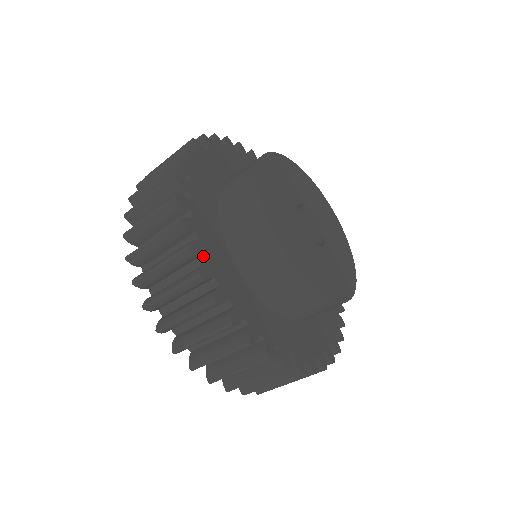
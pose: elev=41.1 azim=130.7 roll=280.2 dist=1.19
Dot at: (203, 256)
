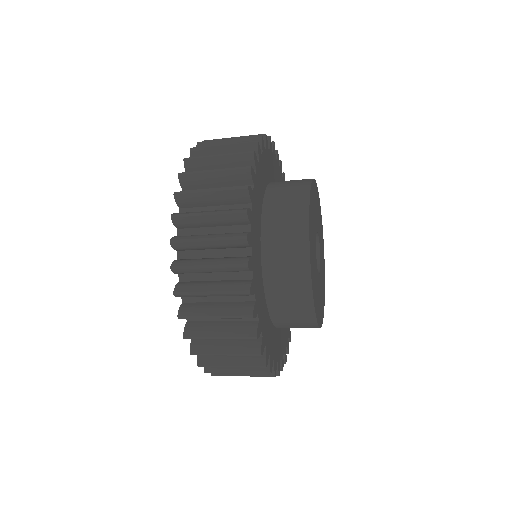
Dot at: (260, 332)
